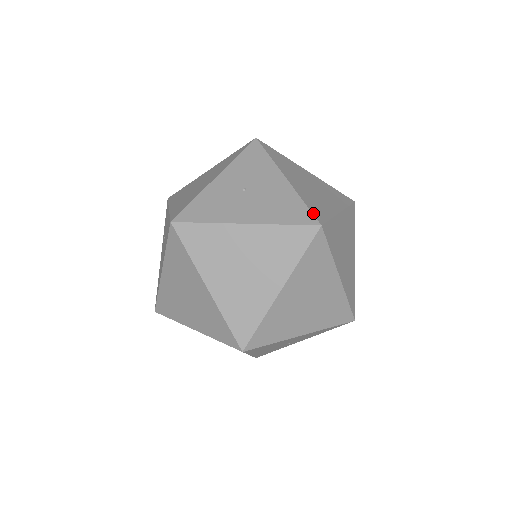
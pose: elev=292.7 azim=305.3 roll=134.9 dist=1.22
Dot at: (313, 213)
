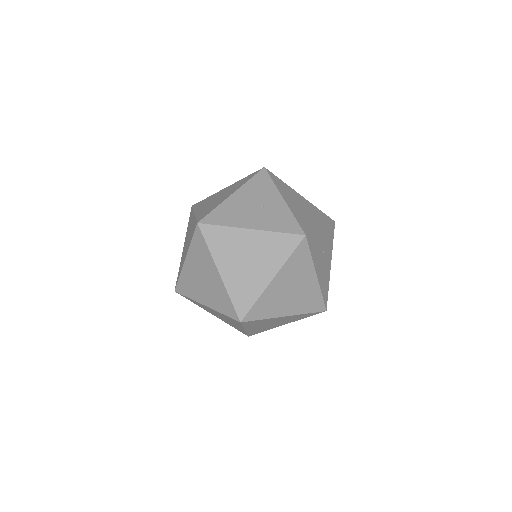
Dot at: (327, 300)
